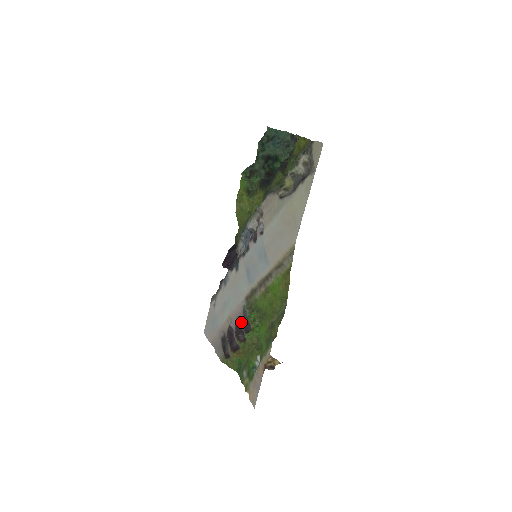
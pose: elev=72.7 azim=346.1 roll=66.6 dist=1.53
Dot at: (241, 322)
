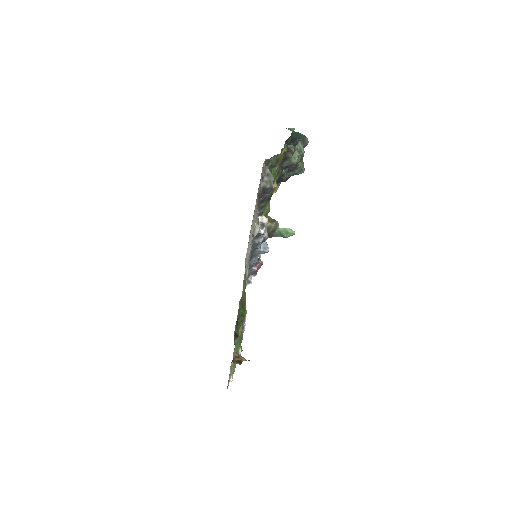
Dot at: occluded
